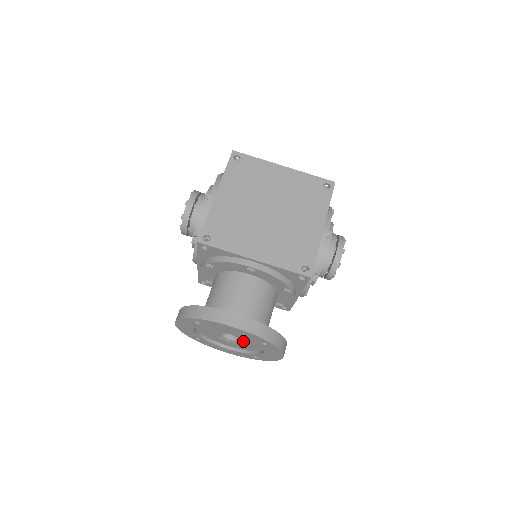
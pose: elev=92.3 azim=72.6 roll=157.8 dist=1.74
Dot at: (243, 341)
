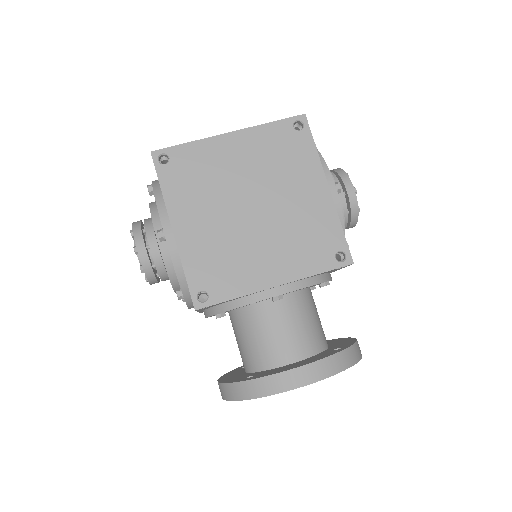
Dot at: occluded
